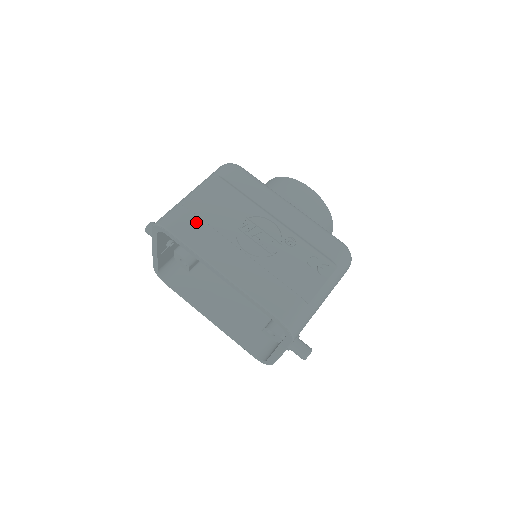
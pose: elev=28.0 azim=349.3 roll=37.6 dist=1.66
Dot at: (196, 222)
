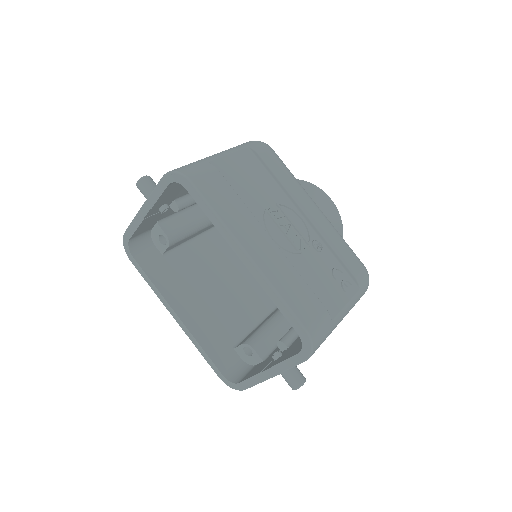
Dot at: (224, 186)
